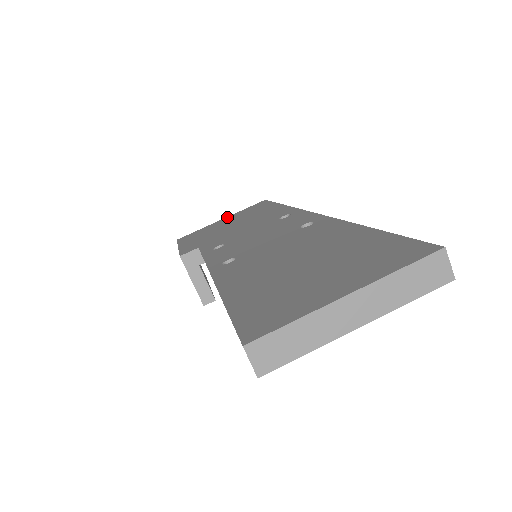
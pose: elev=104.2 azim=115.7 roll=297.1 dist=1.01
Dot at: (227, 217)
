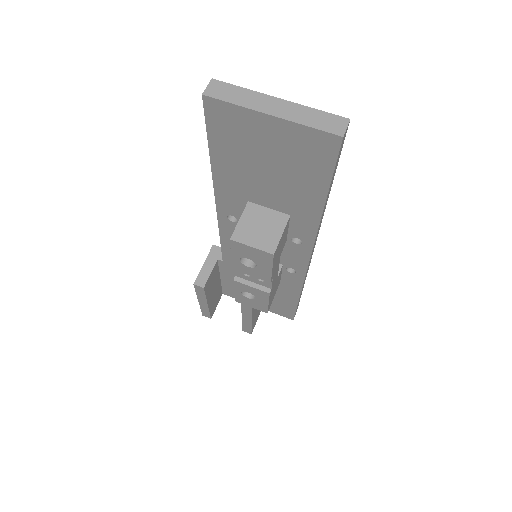
Dot at: occluded
